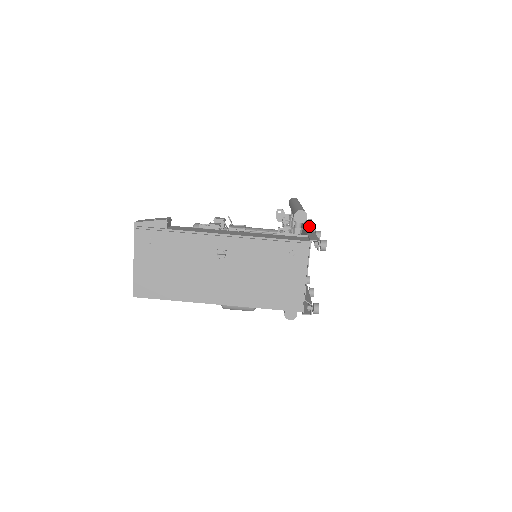
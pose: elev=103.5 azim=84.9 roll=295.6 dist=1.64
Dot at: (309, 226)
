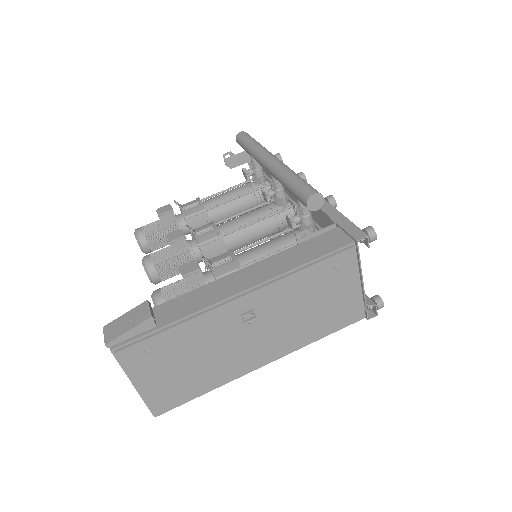
Dot at: occluded
